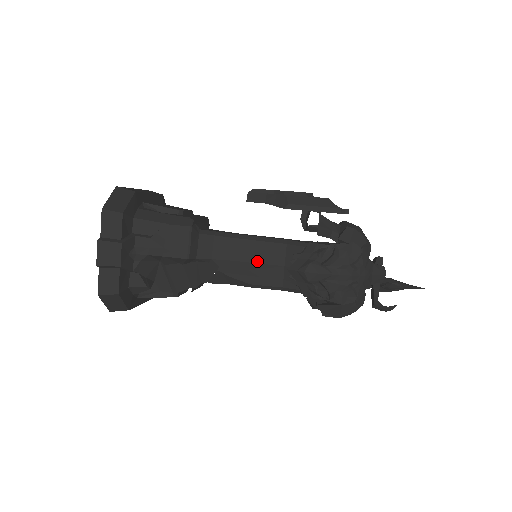
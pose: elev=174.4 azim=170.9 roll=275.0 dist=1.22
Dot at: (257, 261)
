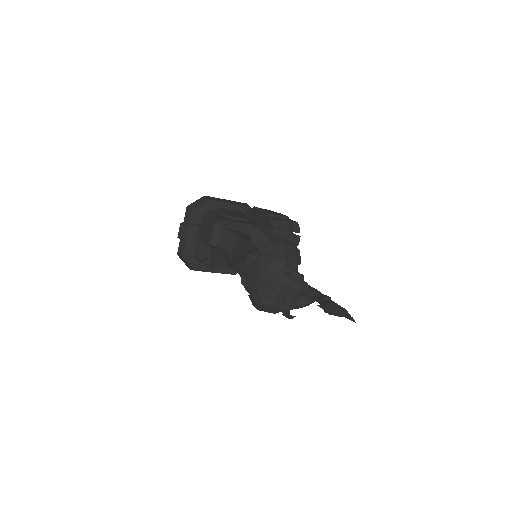
Dot at: (240, 256)
